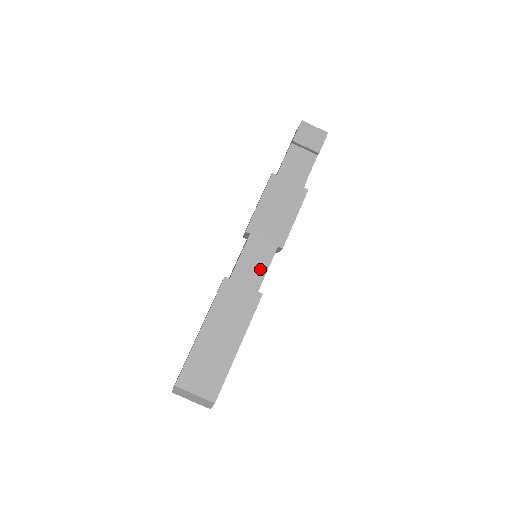
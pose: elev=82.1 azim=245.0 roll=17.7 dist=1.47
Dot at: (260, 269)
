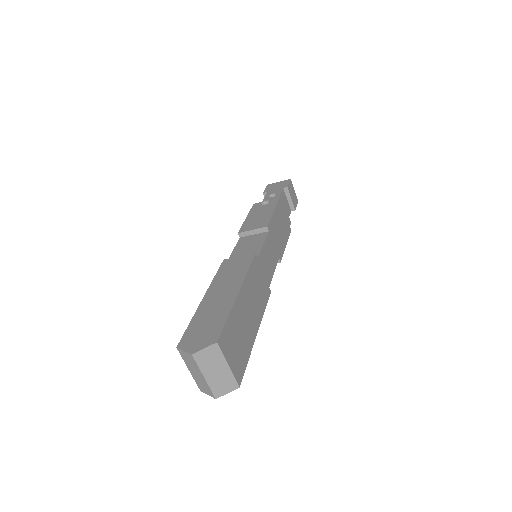
Dot at: (271, 267)
